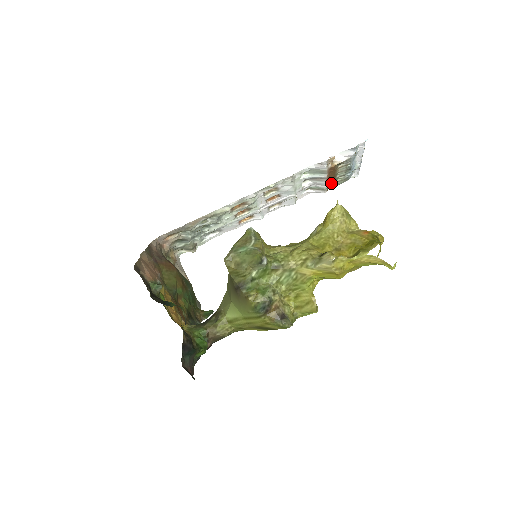
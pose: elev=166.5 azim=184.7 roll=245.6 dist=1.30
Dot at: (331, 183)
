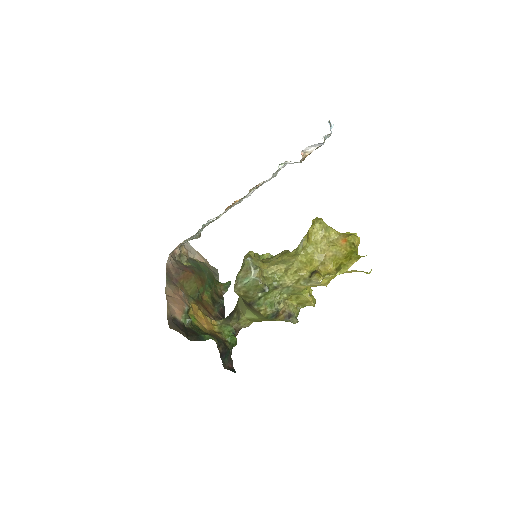
Dot at: occluded
